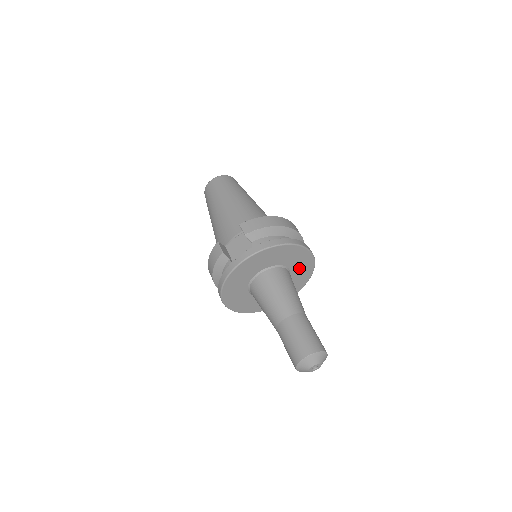
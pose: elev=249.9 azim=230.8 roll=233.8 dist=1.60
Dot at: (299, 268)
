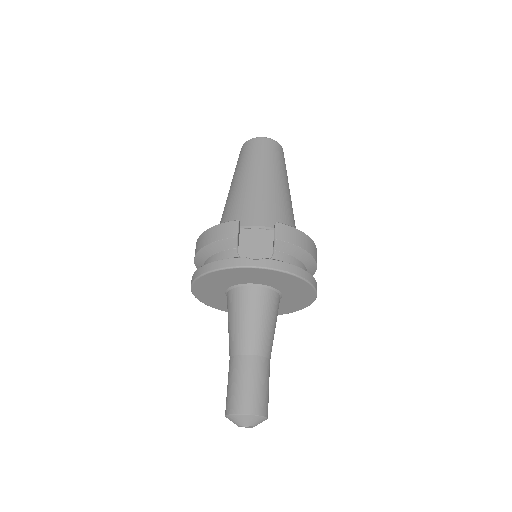
Dot at: (289, 302)
